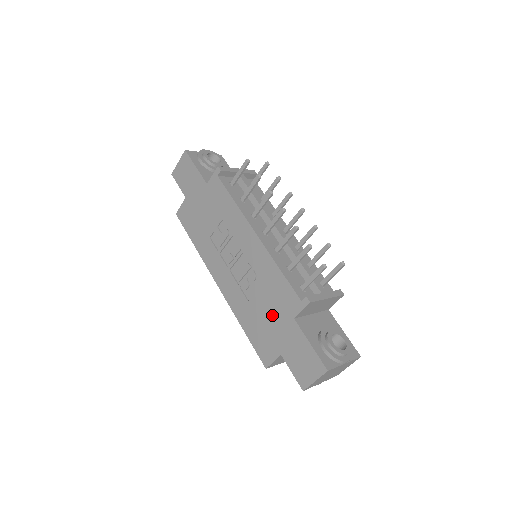
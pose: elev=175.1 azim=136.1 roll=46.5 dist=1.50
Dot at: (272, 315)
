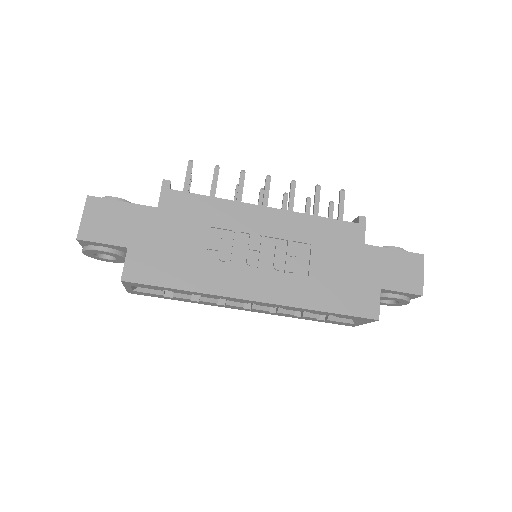
Dot at: (344, 263)
